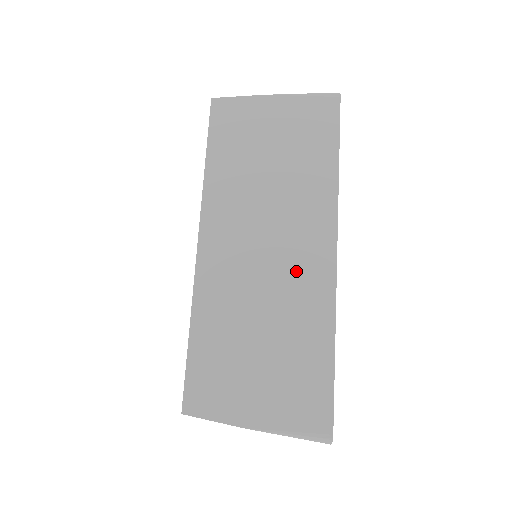
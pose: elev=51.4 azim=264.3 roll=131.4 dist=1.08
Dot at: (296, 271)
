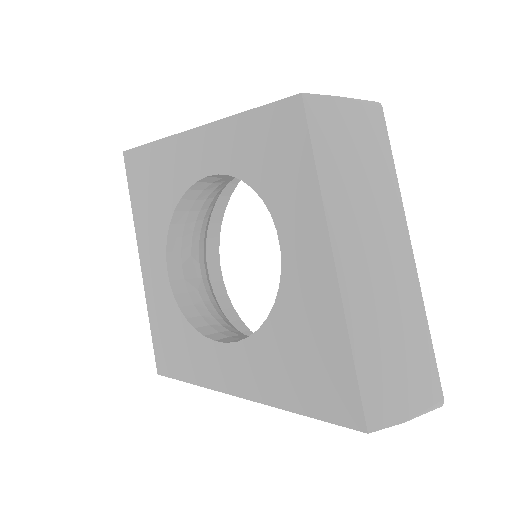
Dot at: (397, 271)
